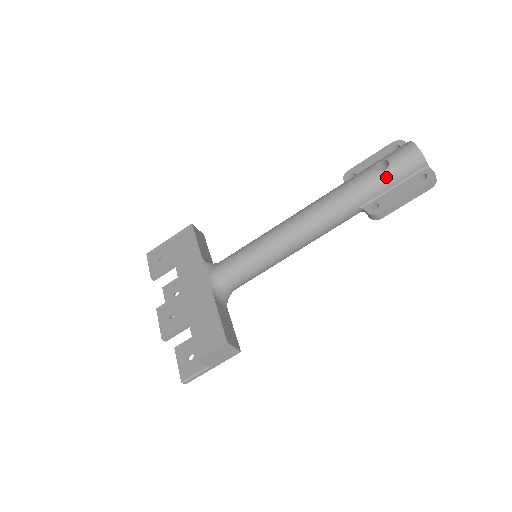
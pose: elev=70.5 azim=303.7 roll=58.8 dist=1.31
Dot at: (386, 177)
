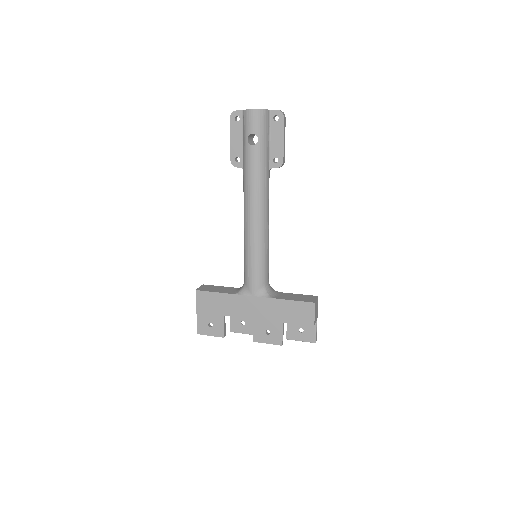
Dot at: (263, 142)
